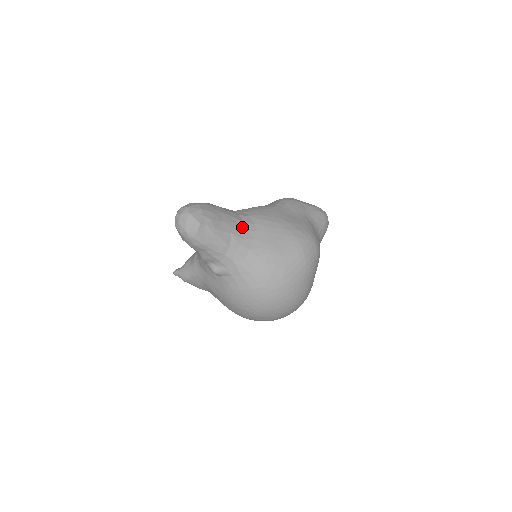
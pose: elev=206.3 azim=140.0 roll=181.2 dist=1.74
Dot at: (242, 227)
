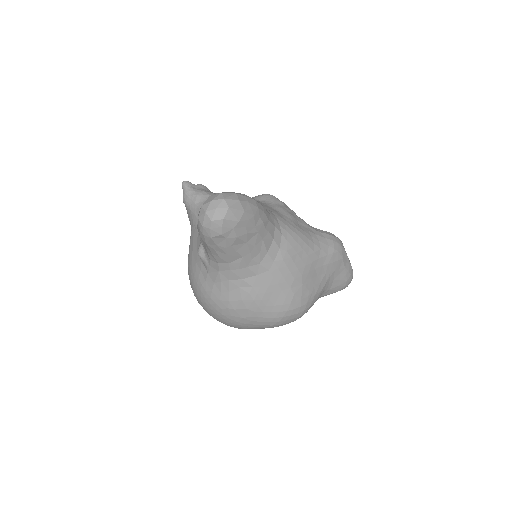
Dot at: (260, 257)
